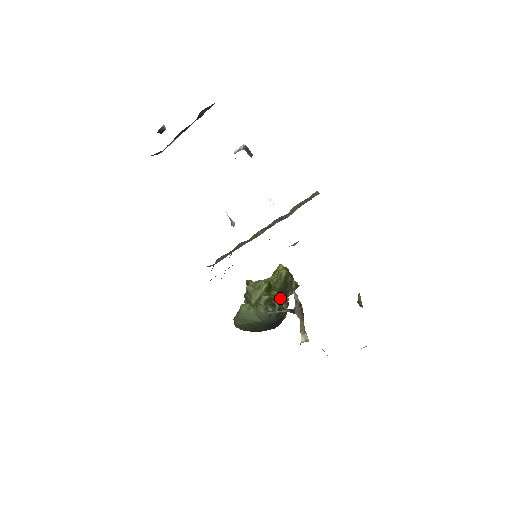
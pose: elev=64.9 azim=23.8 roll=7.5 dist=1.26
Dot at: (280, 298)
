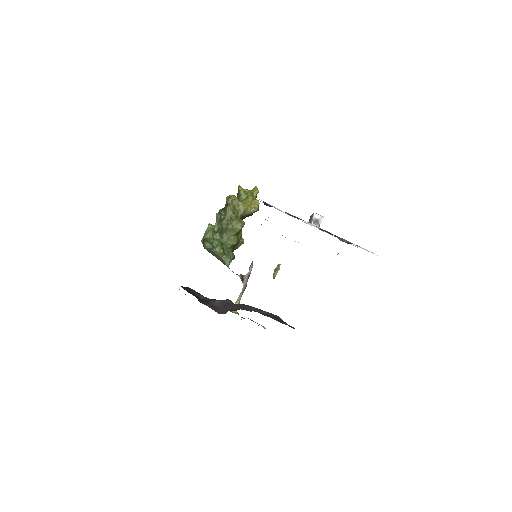
Dot at: (240, 241)
